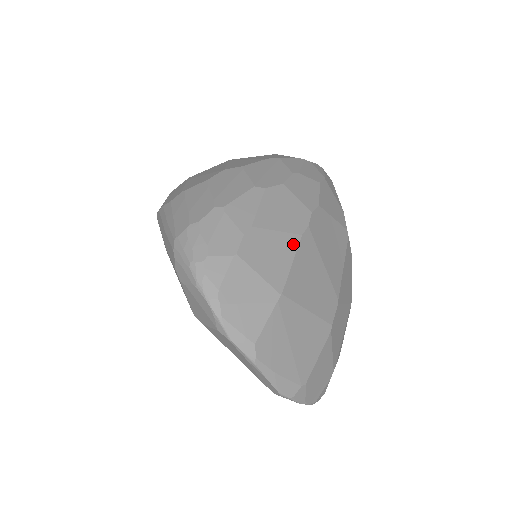
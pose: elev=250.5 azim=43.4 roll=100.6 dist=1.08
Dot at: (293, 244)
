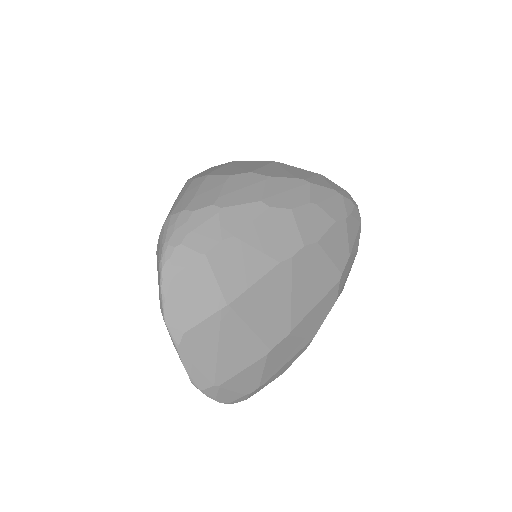
Dot at: (266, 267)
